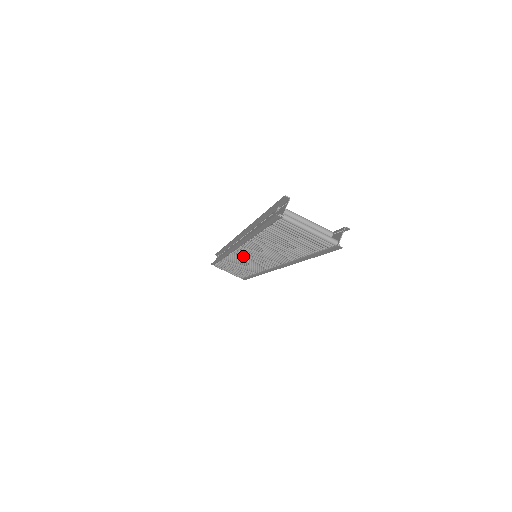
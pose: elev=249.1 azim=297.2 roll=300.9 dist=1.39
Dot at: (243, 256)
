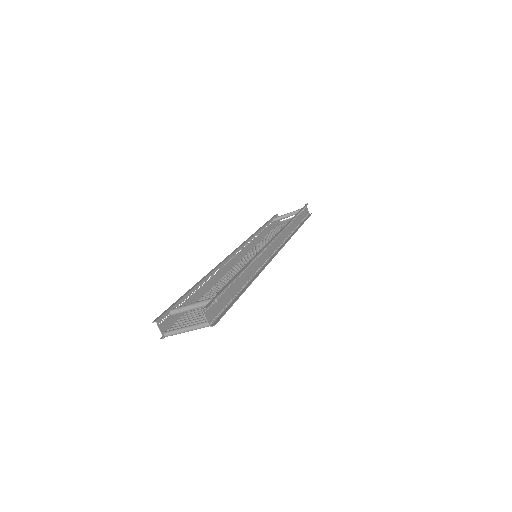
Dot at: occluded
